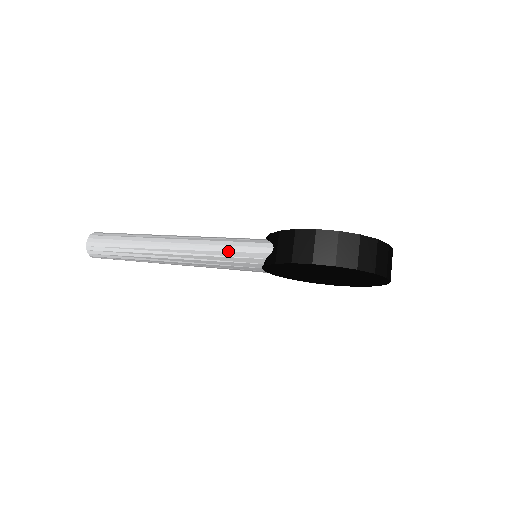
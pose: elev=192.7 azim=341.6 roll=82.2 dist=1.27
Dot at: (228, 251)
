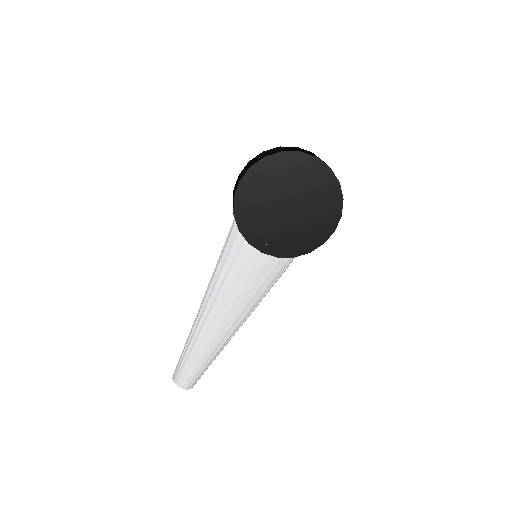
Dot at: (222, 255)
